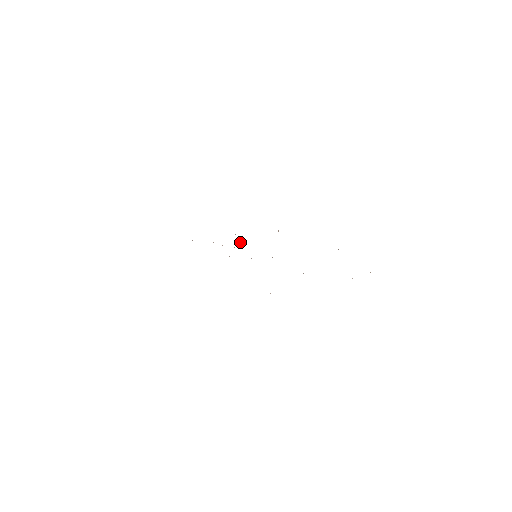
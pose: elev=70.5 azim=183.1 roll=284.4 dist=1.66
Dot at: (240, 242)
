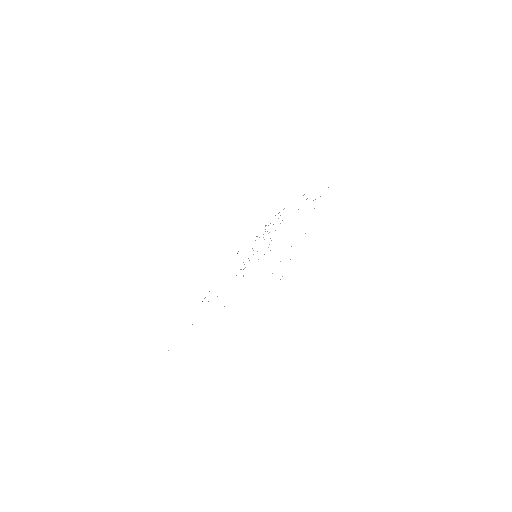
Dot at: (268, 233)
